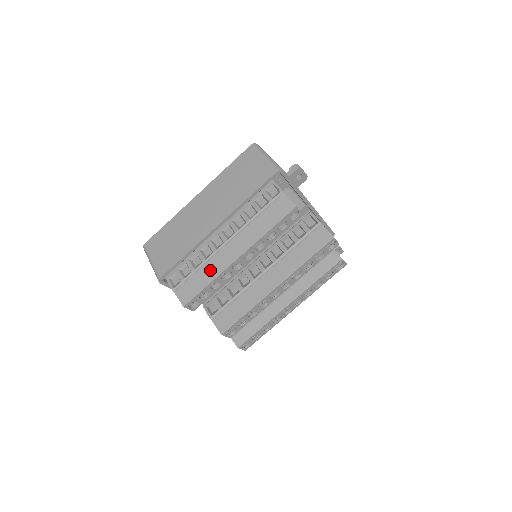
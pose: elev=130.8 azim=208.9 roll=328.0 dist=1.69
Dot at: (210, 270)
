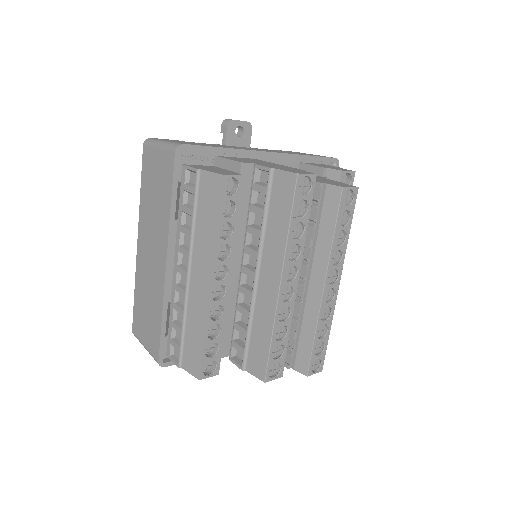
Dot at: (195, 320)
